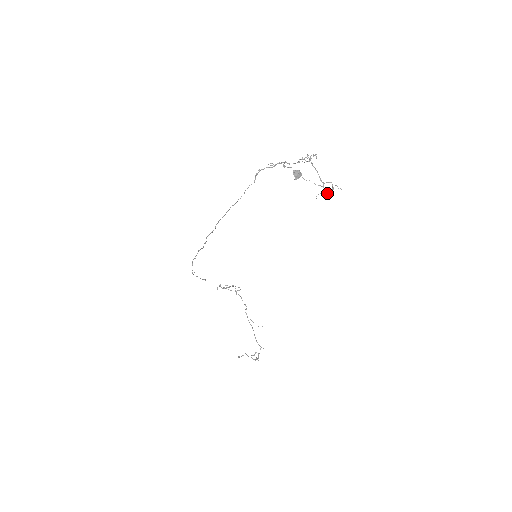
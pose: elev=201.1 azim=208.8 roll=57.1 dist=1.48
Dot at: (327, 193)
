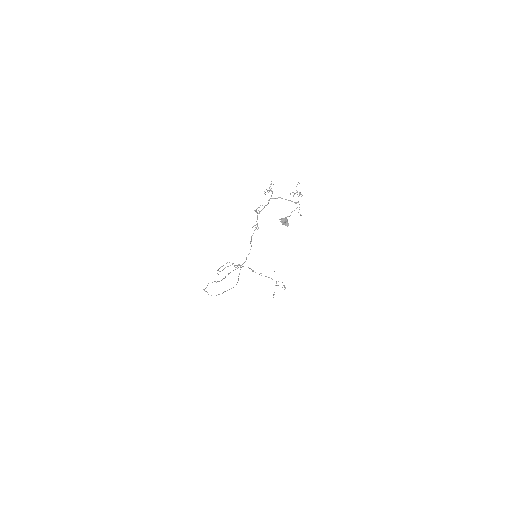
Dot at: (293, 195)
